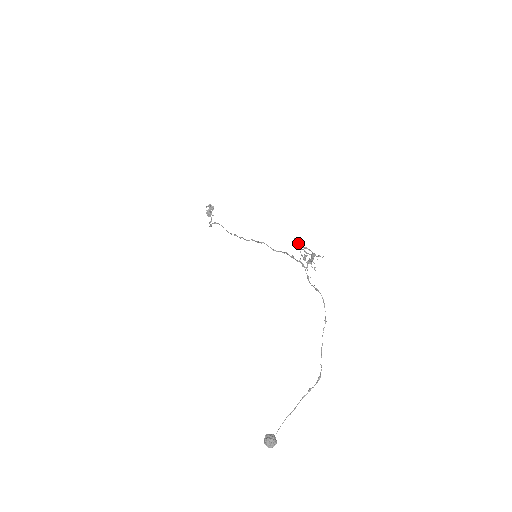
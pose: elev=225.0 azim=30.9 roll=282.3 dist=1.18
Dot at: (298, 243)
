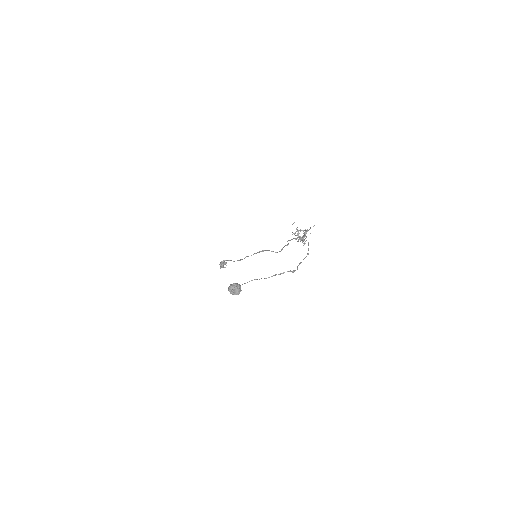
Dot at: occluded
